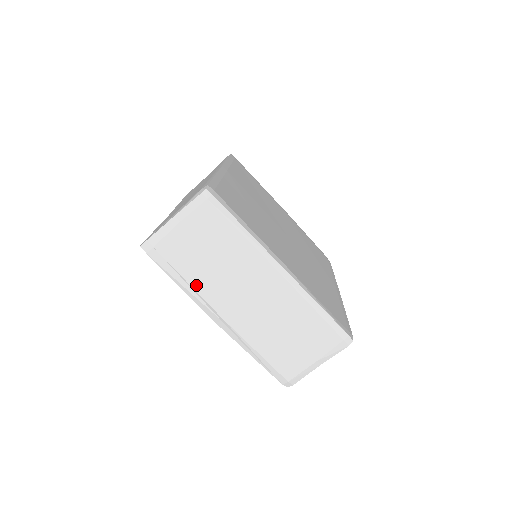
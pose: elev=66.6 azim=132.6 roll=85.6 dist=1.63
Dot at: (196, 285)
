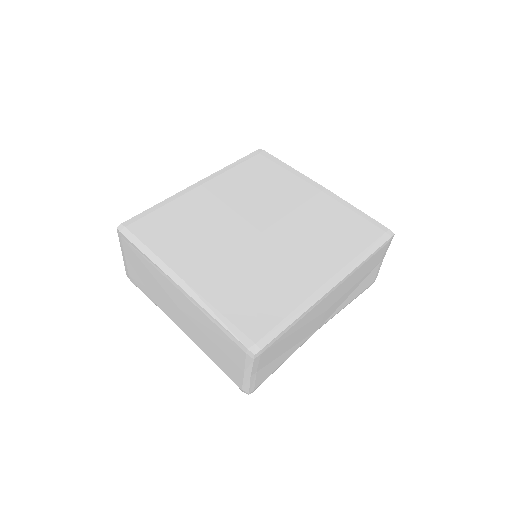
Dot at: (156, 302)
